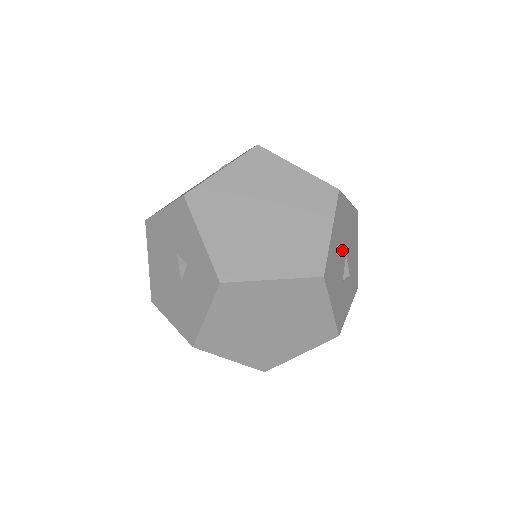
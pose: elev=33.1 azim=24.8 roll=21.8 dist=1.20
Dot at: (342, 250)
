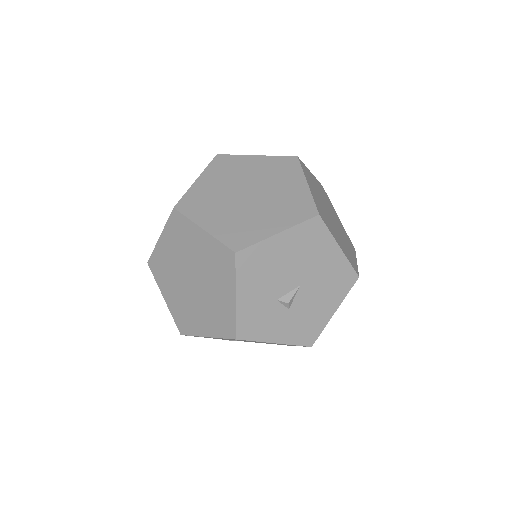
Dot at: (294, 272)
